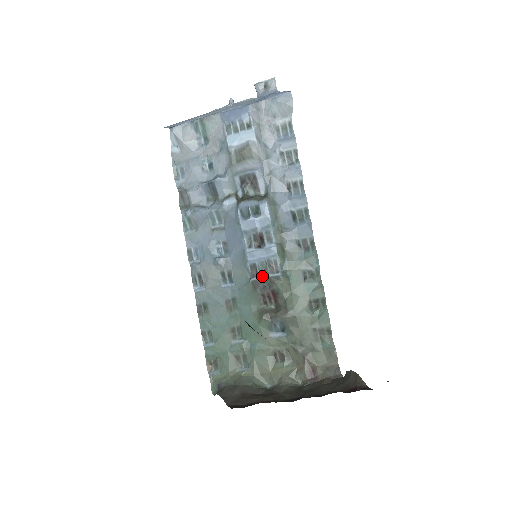
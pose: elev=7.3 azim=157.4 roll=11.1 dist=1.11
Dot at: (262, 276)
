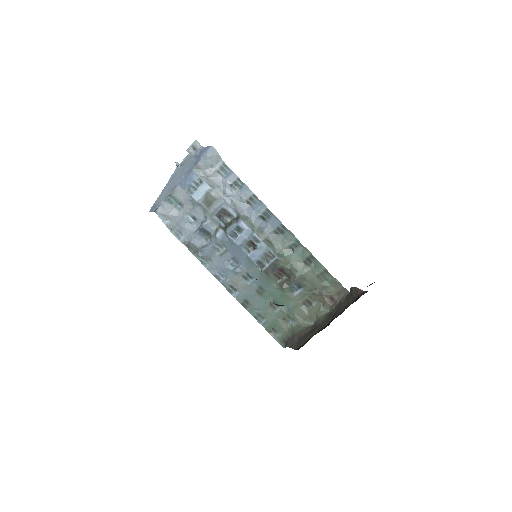
Dot at: (267, 265)
